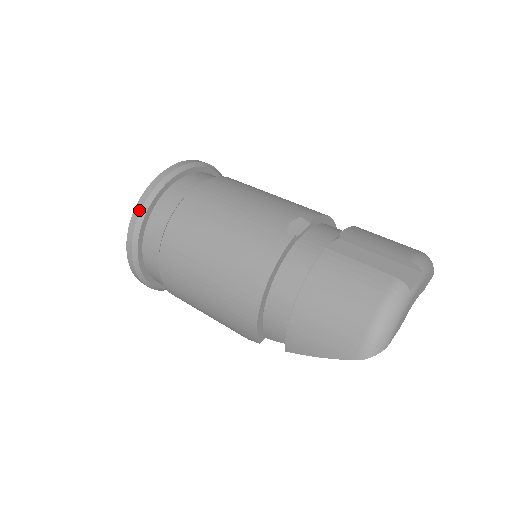
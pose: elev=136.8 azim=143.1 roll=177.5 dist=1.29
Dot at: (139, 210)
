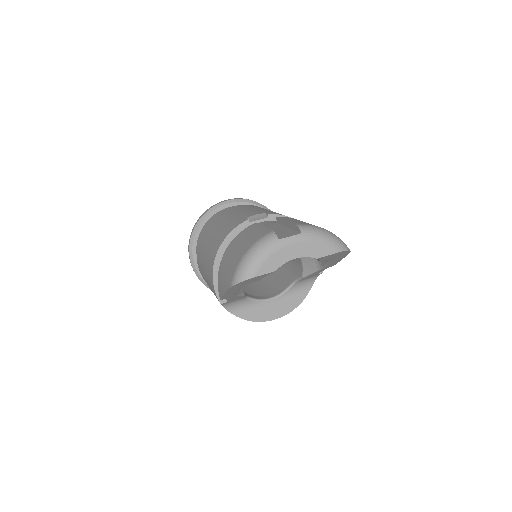
Dot at: (197, 222)
